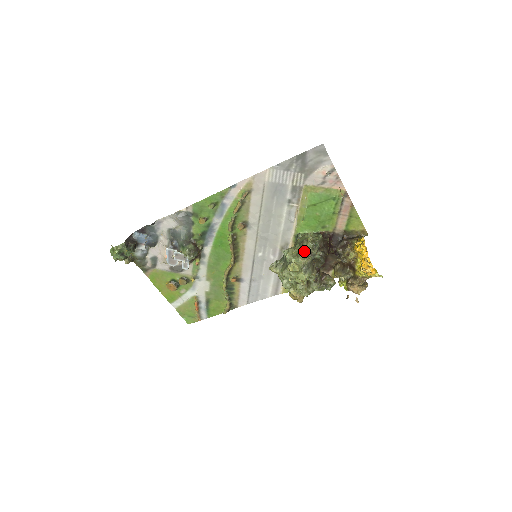
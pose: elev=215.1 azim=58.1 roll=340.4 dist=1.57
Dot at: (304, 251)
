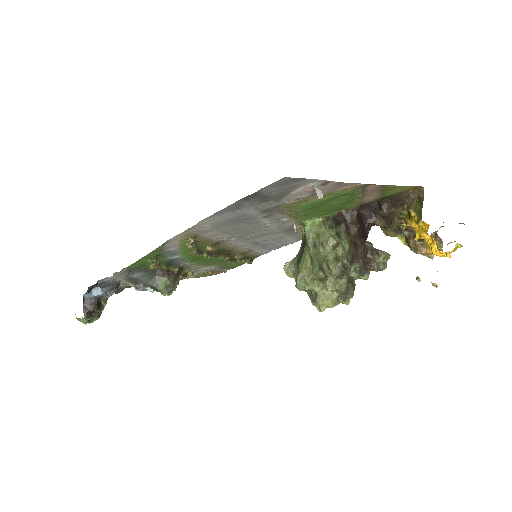
Dot at: occluded
